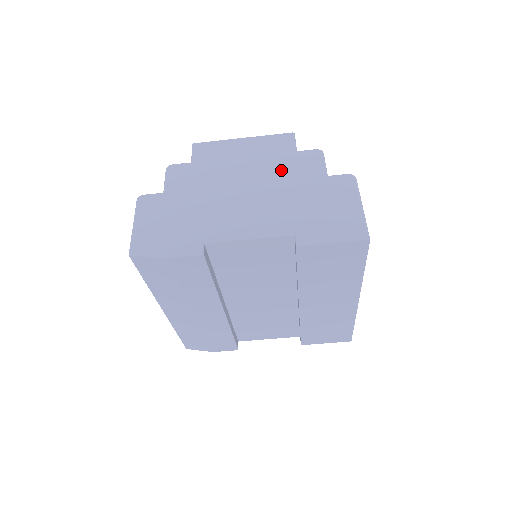
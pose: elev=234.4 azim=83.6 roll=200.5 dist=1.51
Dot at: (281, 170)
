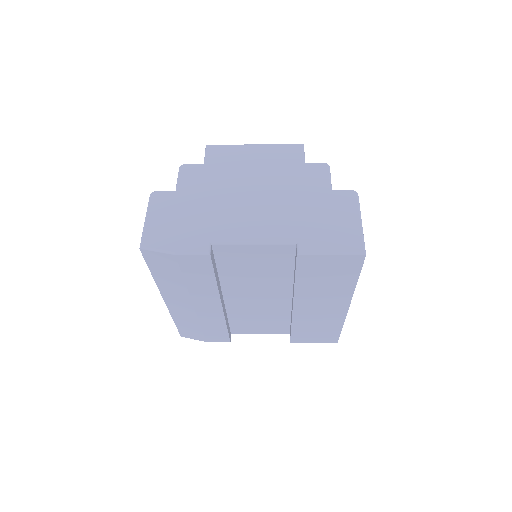
Dot at: (289, 180)
